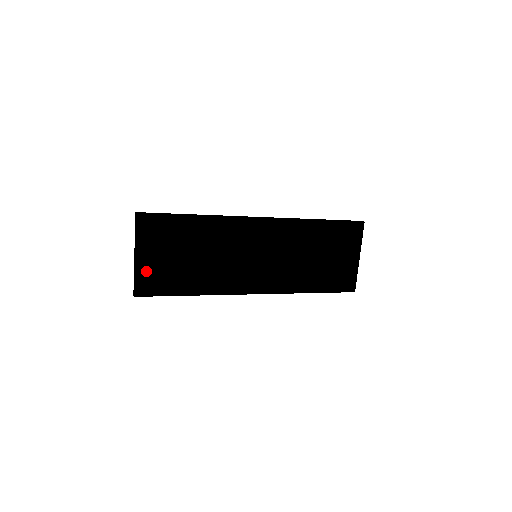
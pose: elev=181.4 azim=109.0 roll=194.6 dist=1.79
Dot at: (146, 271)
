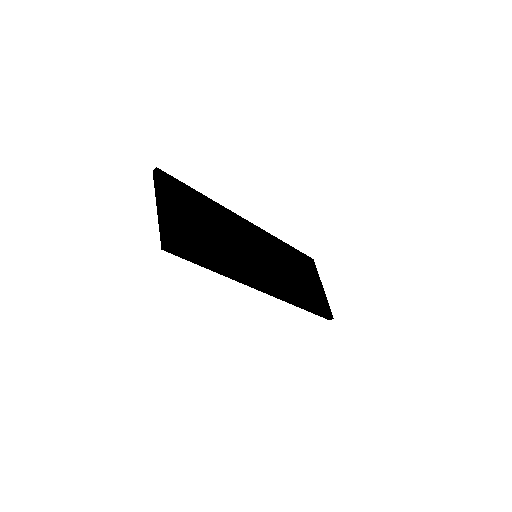
Dot at: (173, 224)
